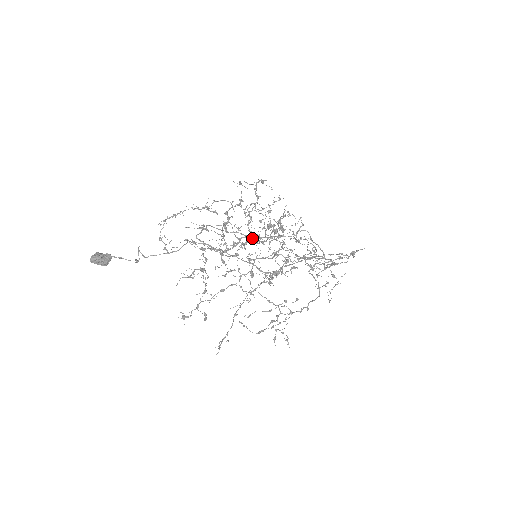
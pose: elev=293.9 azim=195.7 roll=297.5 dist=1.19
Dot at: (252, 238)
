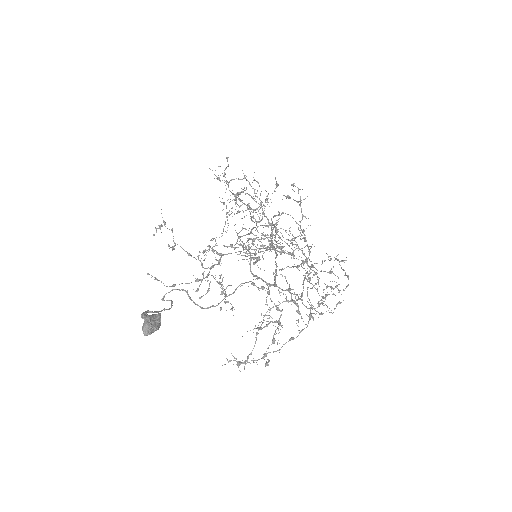
Dot at: occluded
